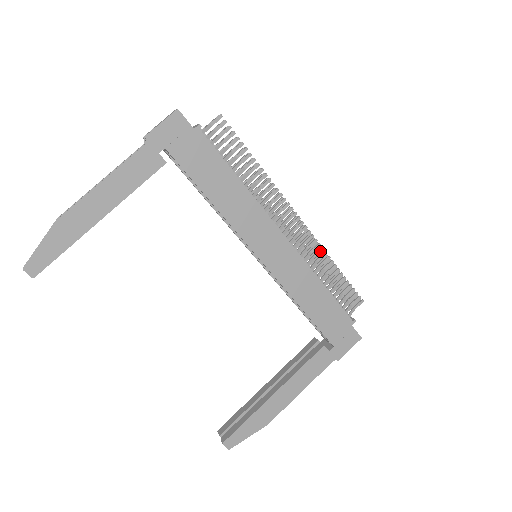
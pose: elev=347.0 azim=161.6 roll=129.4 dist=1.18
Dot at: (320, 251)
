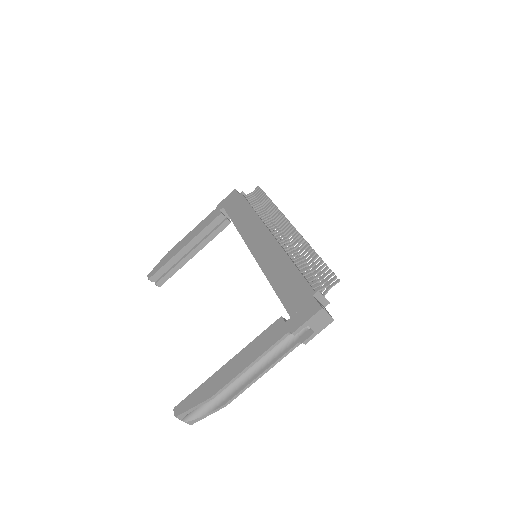
Dot at: (301, 242)
